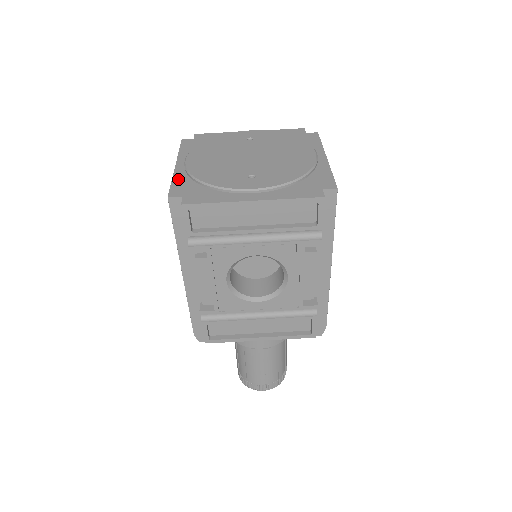
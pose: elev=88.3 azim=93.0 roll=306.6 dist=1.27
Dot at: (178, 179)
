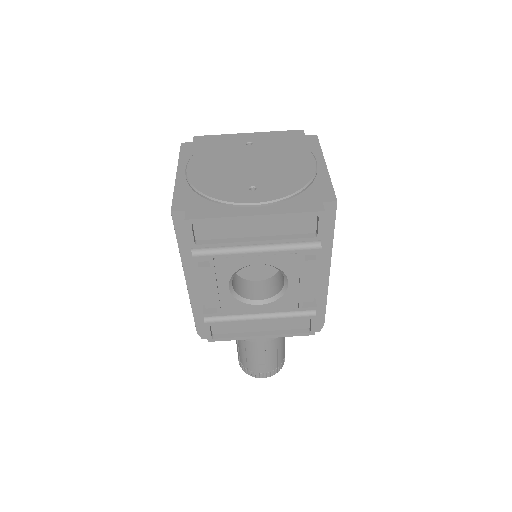
Dot at: (180, 190)
